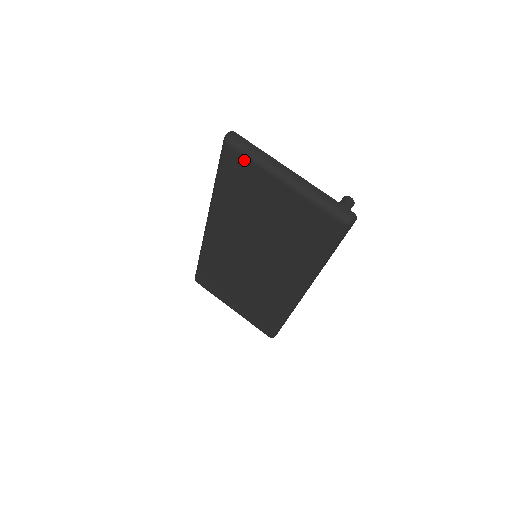
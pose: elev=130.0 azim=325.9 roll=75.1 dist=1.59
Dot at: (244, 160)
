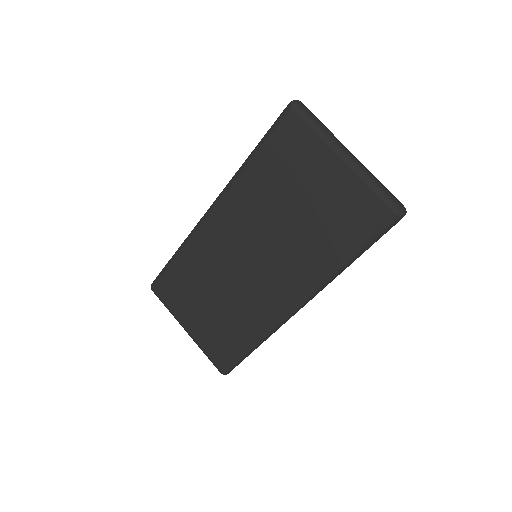
Dot at: (305, 128)
